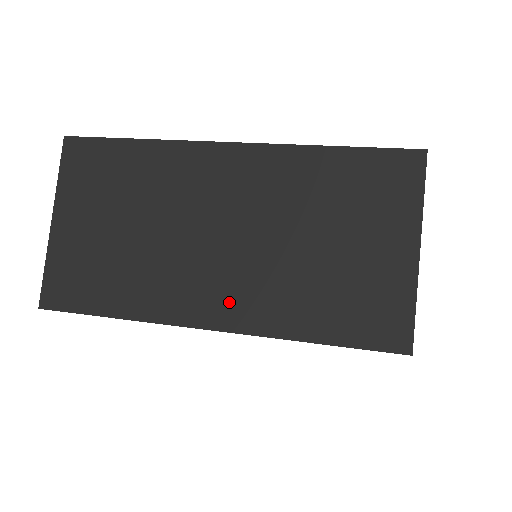
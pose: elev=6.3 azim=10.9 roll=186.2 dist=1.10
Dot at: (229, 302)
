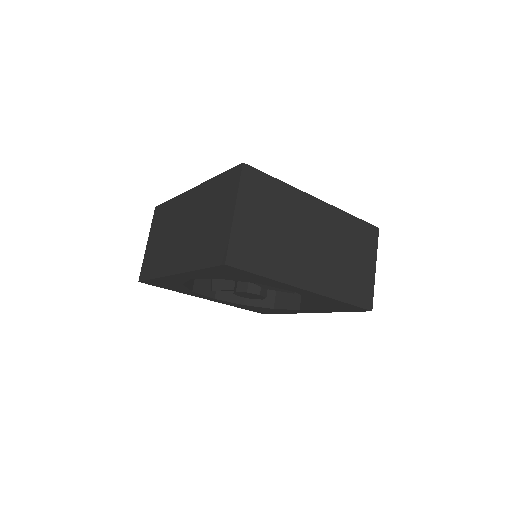
Dot at: (181, 260)
